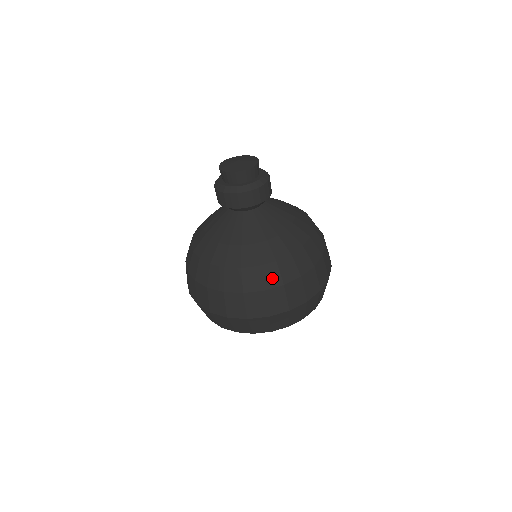
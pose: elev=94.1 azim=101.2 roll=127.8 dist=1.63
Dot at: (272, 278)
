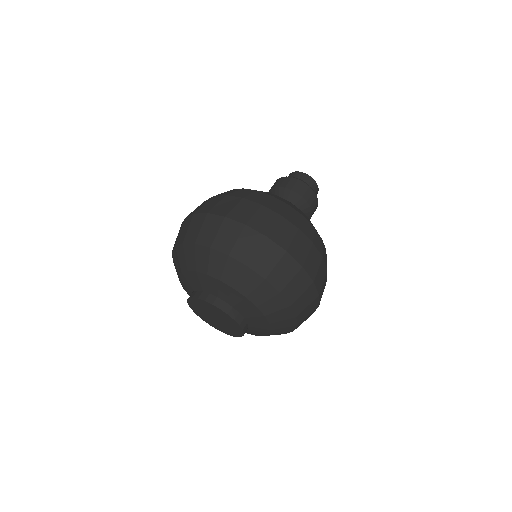
Dot at: (276, 206)
